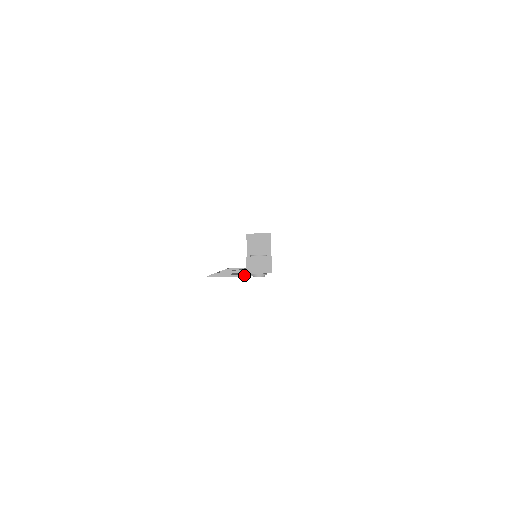
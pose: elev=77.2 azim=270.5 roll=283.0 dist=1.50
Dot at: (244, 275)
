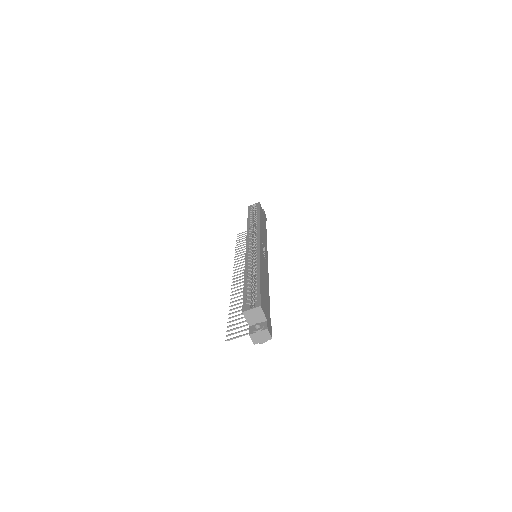
Dot at: occluded
